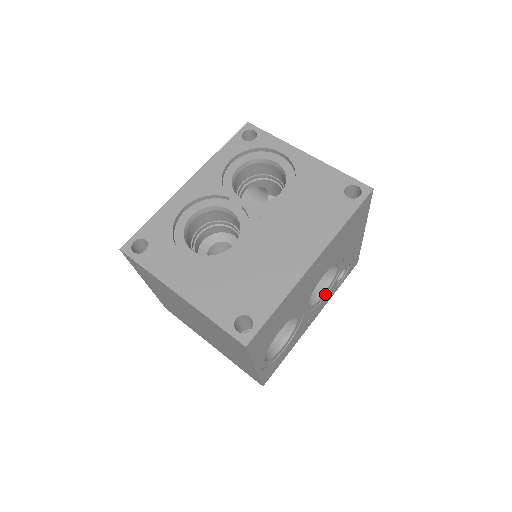
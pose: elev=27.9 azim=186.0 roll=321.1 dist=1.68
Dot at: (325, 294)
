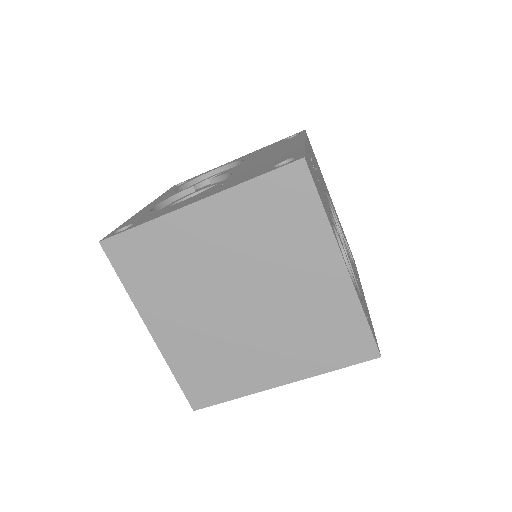
Dot at: occluded
